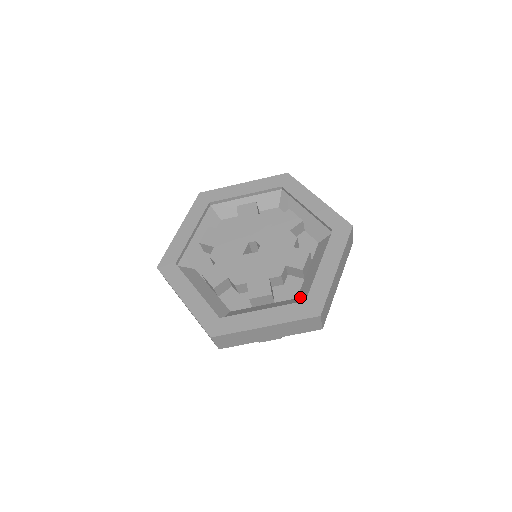
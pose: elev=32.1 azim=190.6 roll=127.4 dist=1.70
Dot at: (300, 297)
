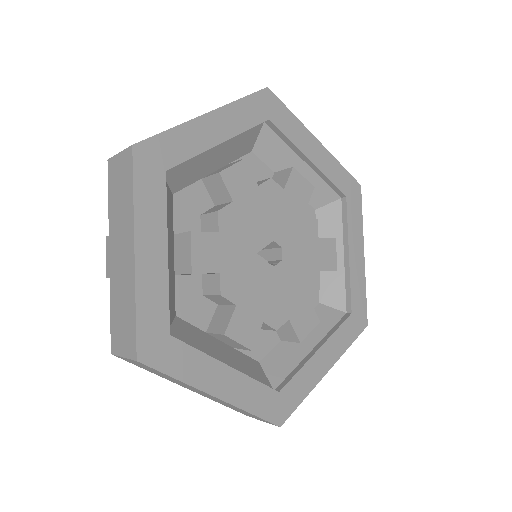
Dot at: (266, 367)
